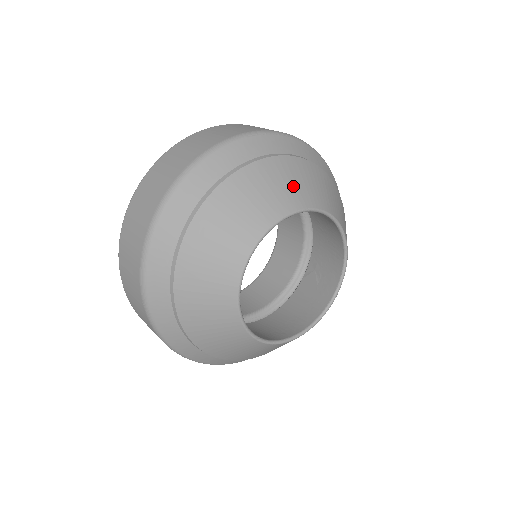
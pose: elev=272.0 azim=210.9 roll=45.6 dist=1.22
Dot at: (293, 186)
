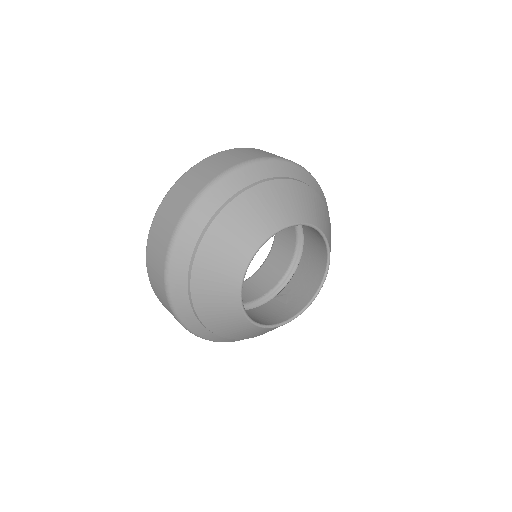
Dot at: (316, 211)
